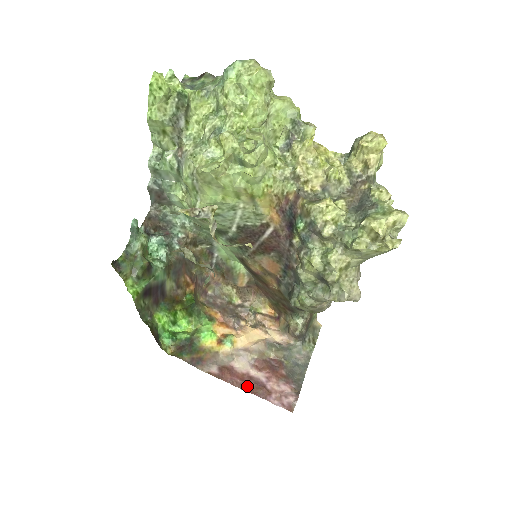
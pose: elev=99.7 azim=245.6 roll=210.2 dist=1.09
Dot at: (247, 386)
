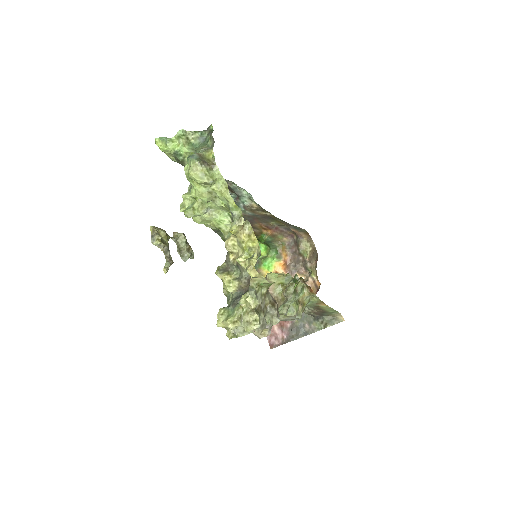
Dot at: occluded
